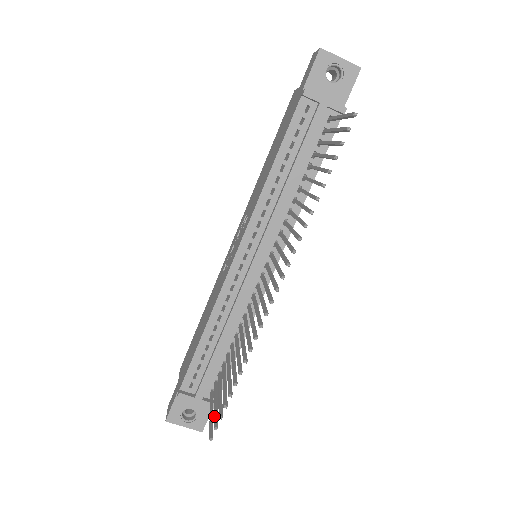
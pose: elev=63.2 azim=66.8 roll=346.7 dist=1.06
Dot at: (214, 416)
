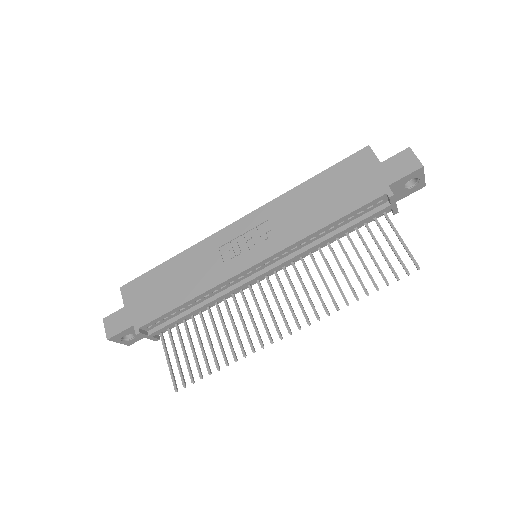
Dot at: (180, 372)
